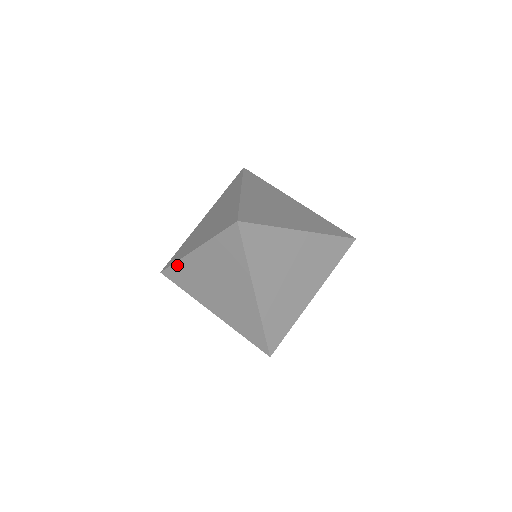
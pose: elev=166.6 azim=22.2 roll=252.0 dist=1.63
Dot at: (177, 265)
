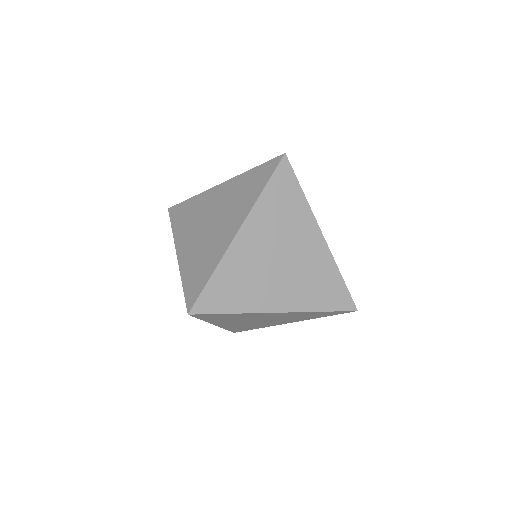
Dot at: occluded
